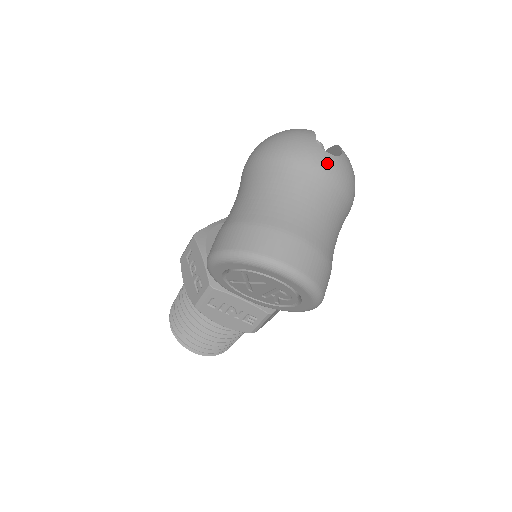
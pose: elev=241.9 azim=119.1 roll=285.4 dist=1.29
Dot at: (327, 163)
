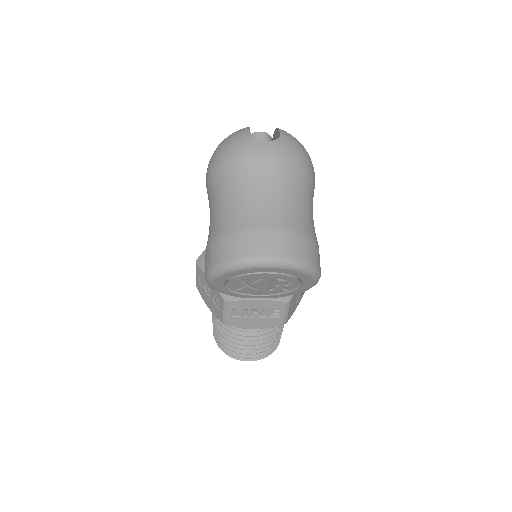
Dot at: (268, 151)
